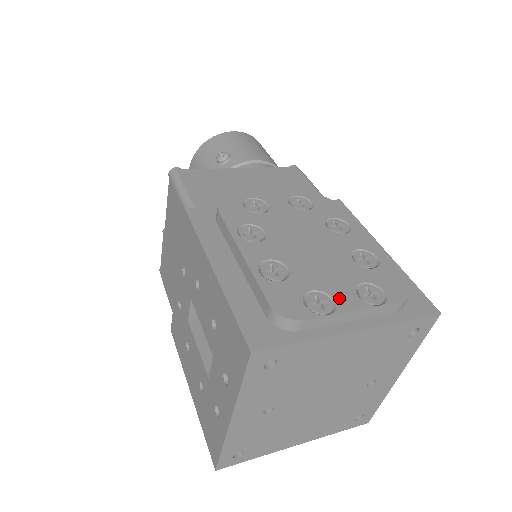
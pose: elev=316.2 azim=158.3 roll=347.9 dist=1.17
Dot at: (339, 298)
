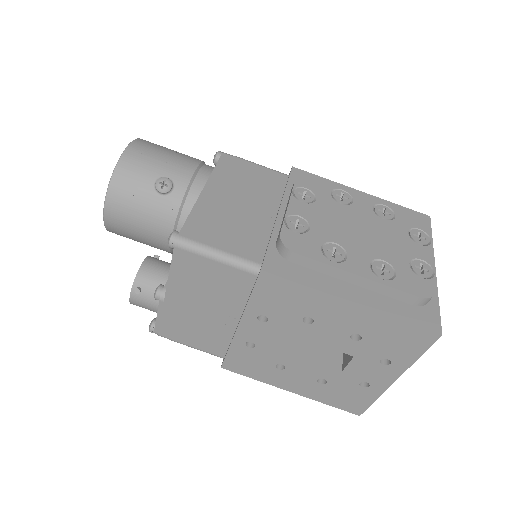
Dot at: (420, 256)
